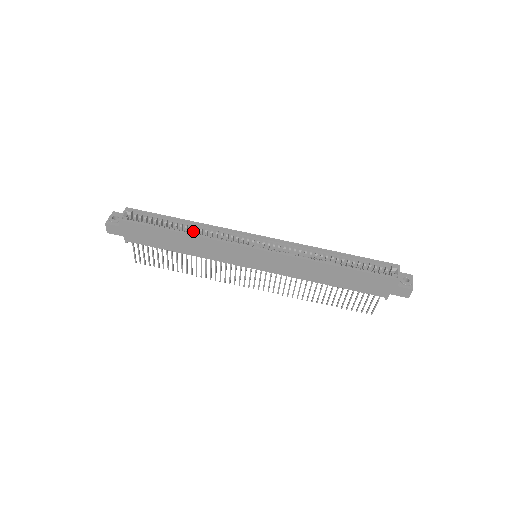
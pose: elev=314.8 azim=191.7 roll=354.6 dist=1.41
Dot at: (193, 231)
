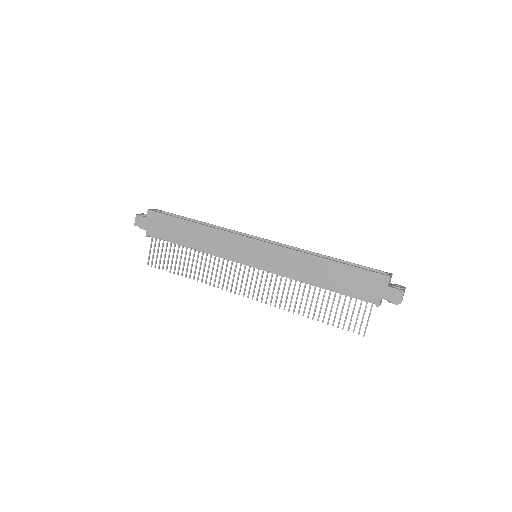
Dot at: occluded
